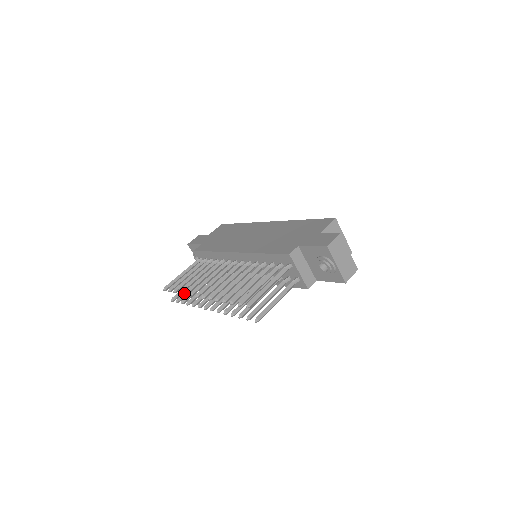
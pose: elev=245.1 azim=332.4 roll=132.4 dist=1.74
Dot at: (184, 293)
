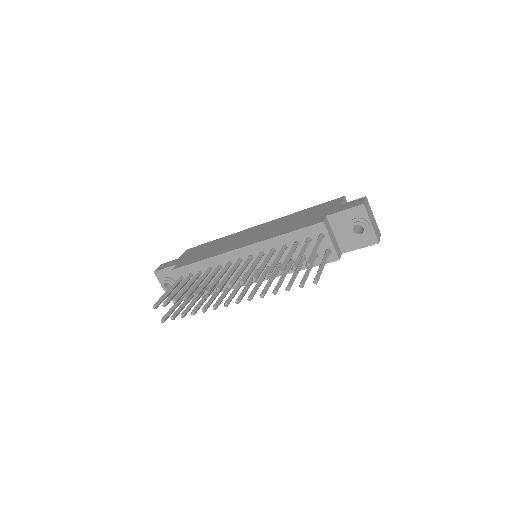
Dot at: (194, 295)
